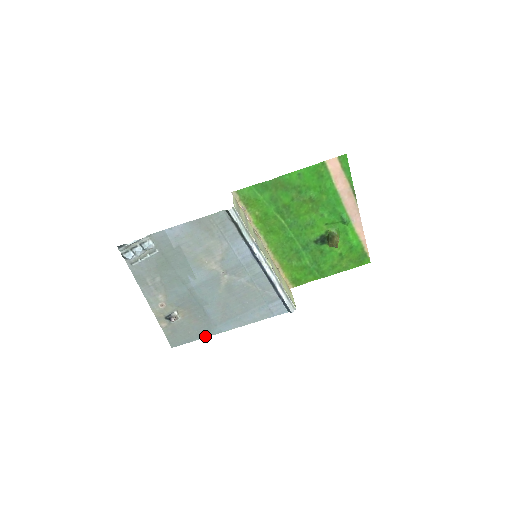
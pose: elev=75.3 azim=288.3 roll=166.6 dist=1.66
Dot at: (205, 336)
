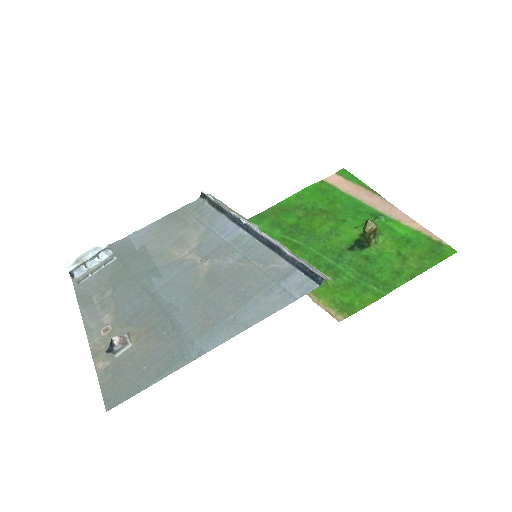
Dot at: (173, 370)
